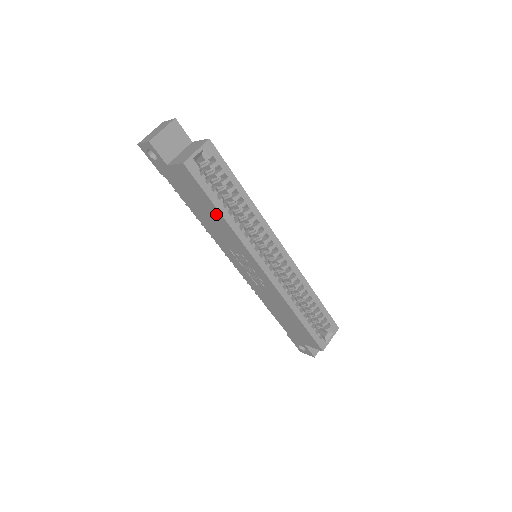
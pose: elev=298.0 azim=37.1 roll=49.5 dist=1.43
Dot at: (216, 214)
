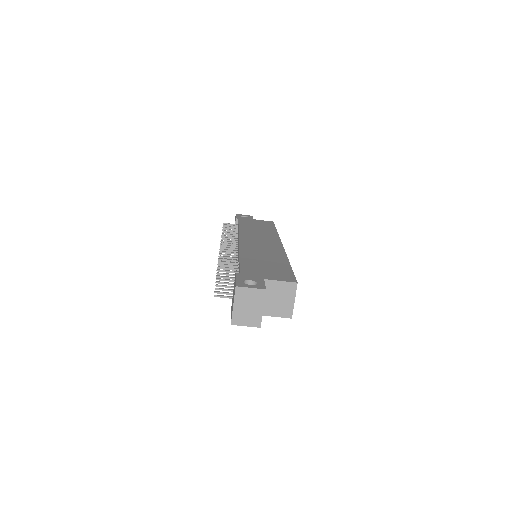
Dot at: occluded
